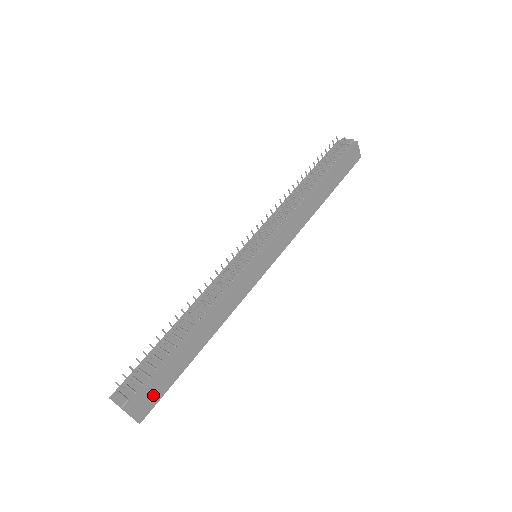
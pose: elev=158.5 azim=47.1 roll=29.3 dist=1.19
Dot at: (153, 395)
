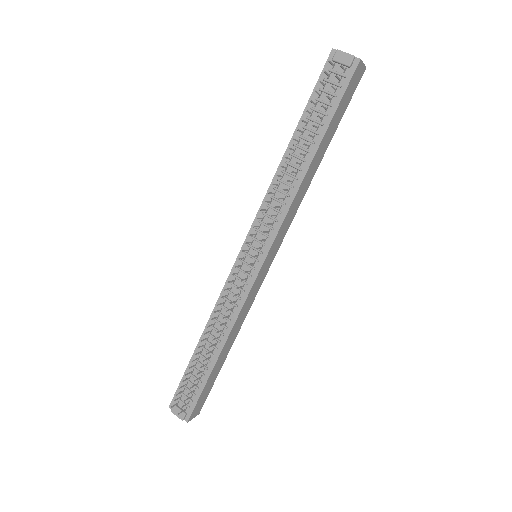
Dot at: (202, 400)
